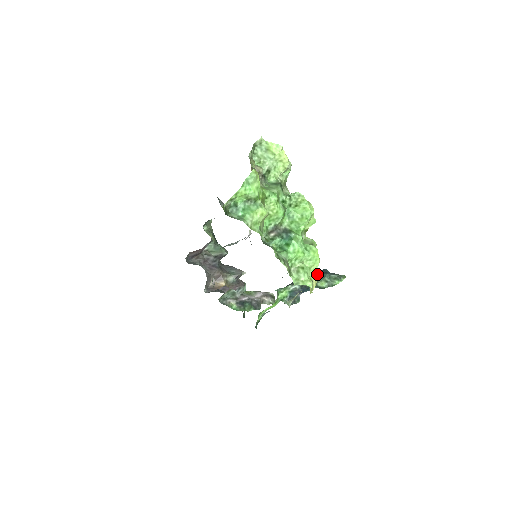
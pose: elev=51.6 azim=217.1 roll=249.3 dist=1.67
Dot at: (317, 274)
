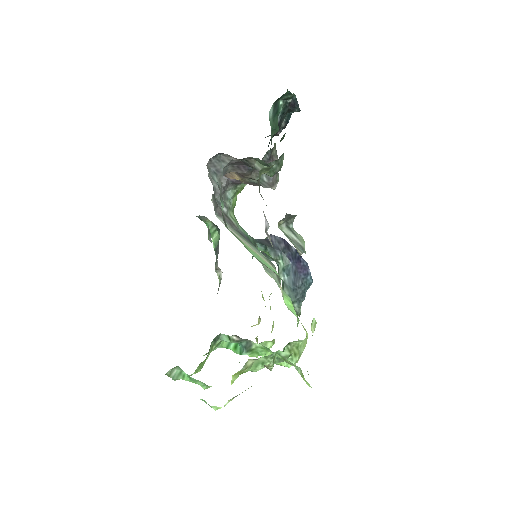
Dot at: (291, 289)
